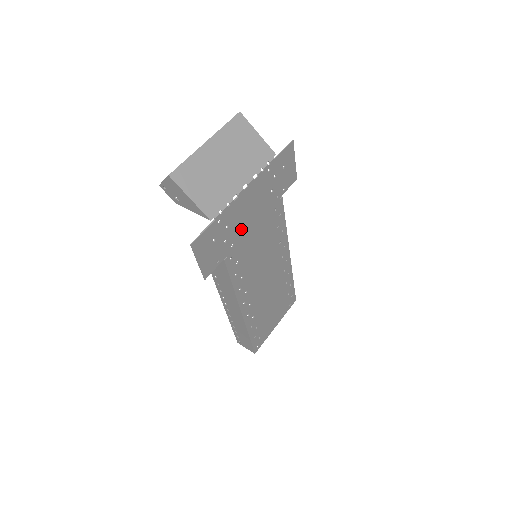
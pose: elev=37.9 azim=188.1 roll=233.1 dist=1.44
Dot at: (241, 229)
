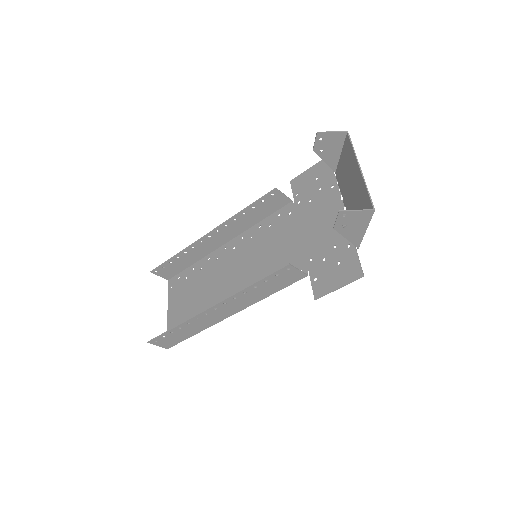
Dot at: (315, 243)
